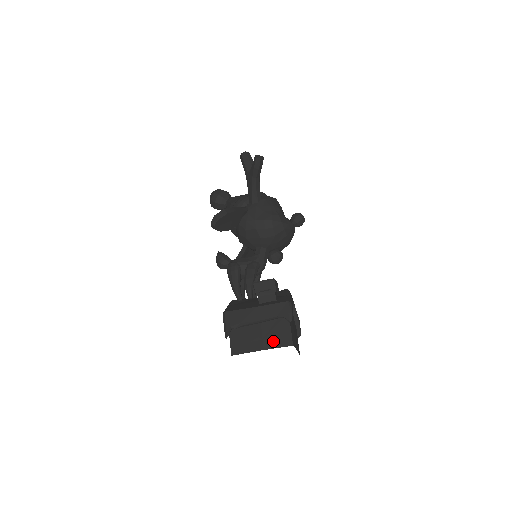
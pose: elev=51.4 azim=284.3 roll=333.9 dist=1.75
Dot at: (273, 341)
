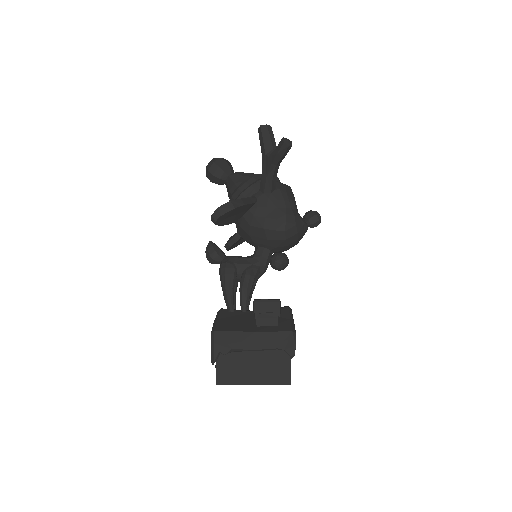
Dot at: (268, 376)
